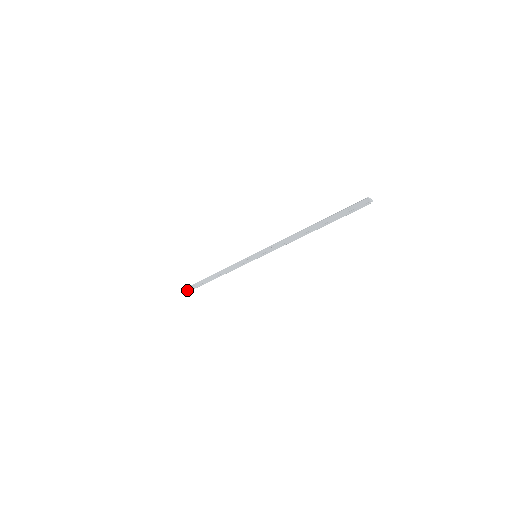
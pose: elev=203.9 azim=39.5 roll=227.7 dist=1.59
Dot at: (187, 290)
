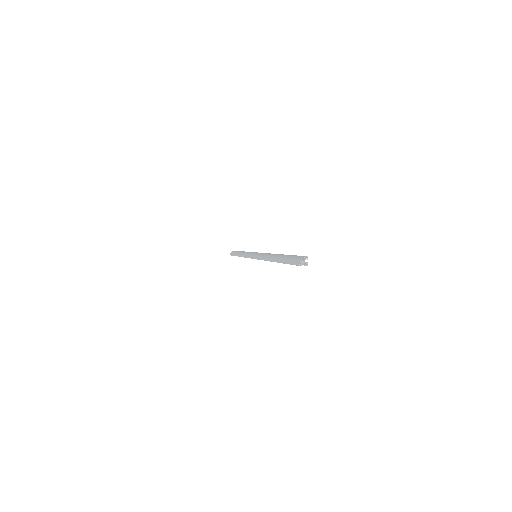
Dot at: occluded
